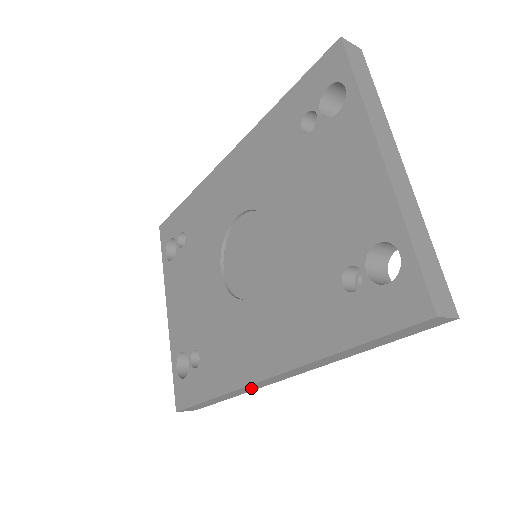
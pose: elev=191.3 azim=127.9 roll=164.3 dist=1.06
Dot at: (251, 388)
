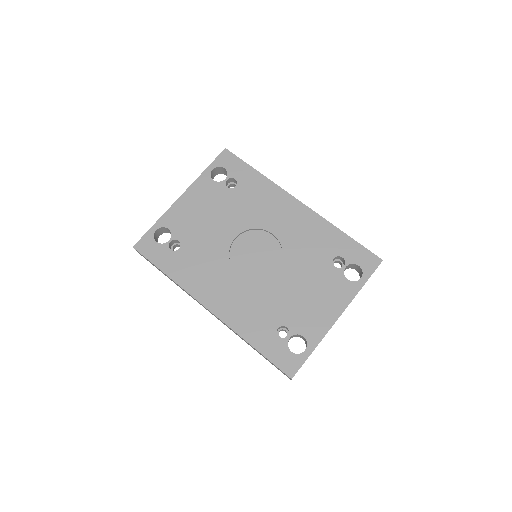
Dot at: occluded
